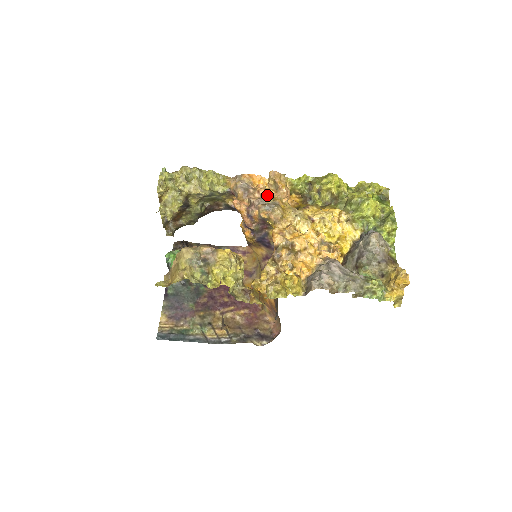
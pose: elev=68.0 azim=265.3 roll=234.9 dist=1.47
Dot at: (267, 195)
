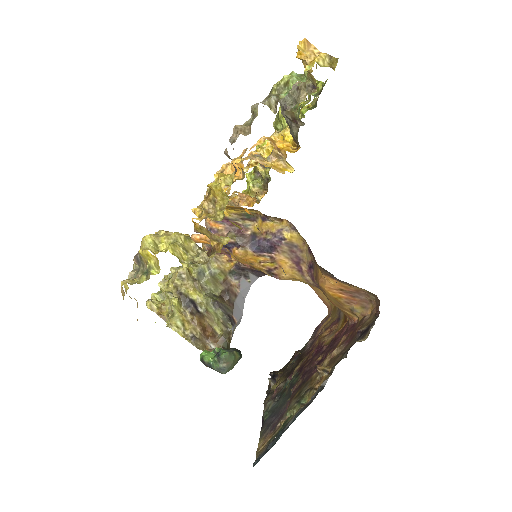
Dot at: occluded
